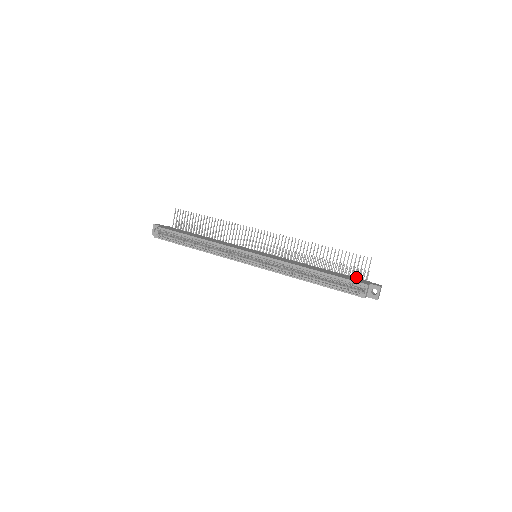
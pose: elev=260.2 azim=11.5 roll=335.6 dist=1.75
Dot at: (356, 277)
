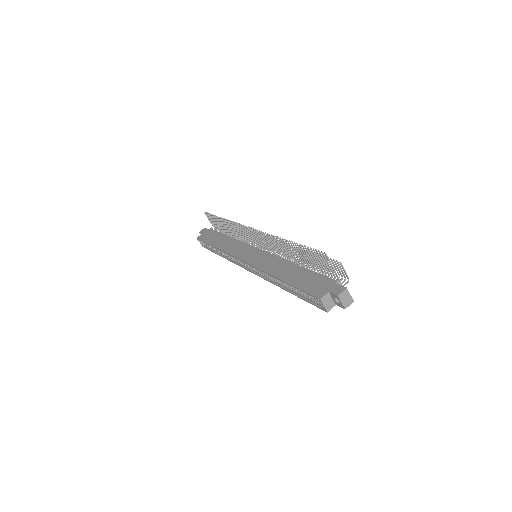
Dot at: (335, 268)
